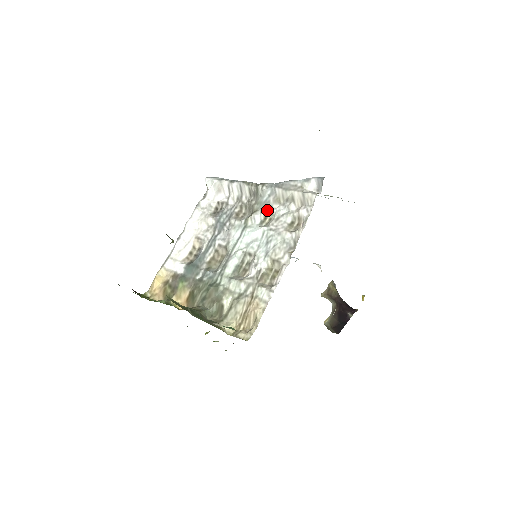
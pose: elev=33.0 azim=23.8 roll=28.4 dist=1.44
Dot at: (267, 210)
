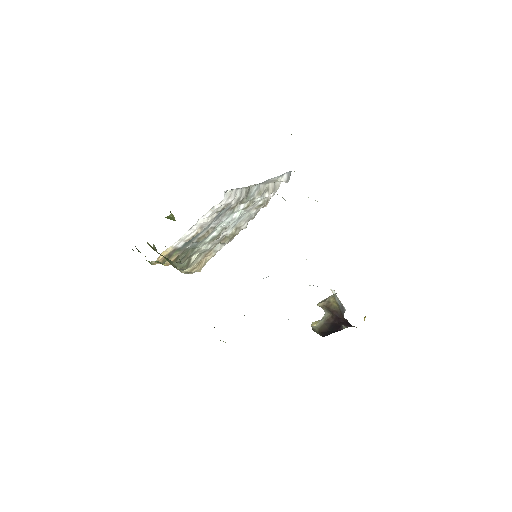
Dot at: (250, 201)
